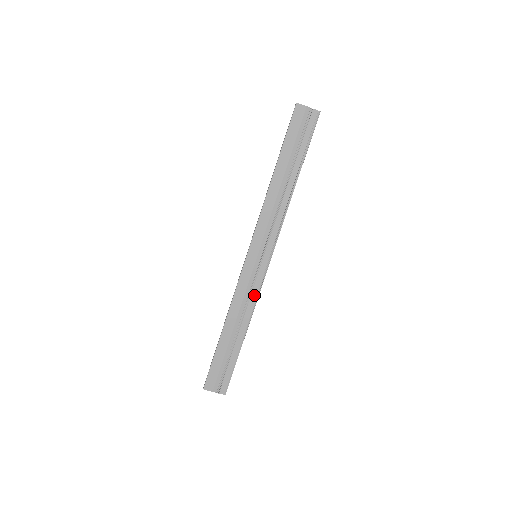
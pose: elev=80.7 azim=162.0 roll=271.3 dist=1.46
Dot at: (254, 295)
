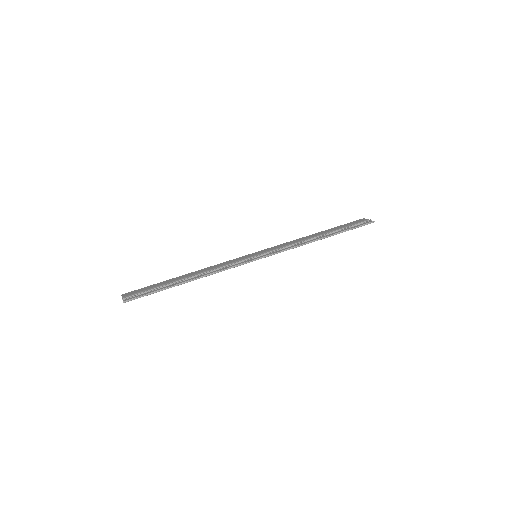
Dot at: (227, 268)
